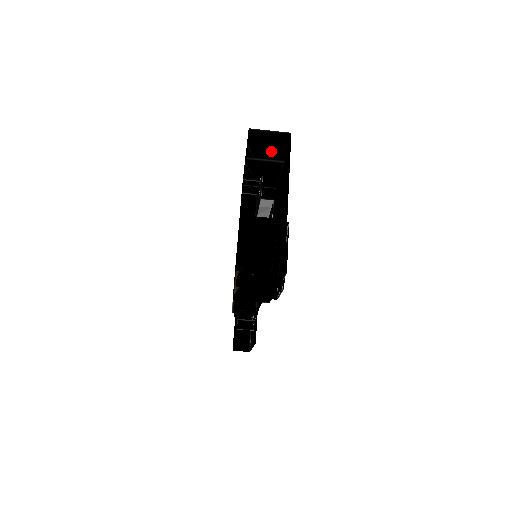
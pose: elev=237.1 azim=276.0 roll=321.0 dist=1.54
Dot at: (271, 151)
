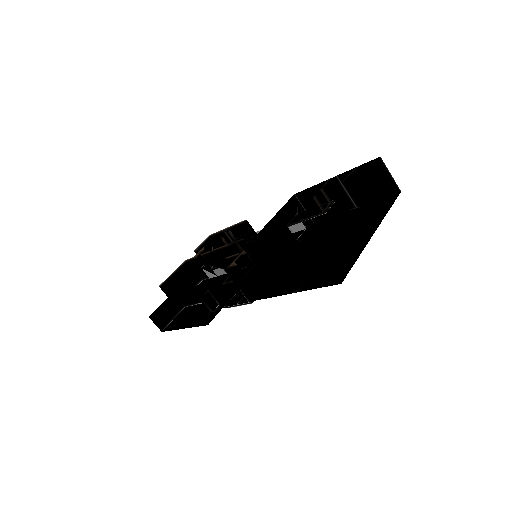
Dot at: (363, 190)
